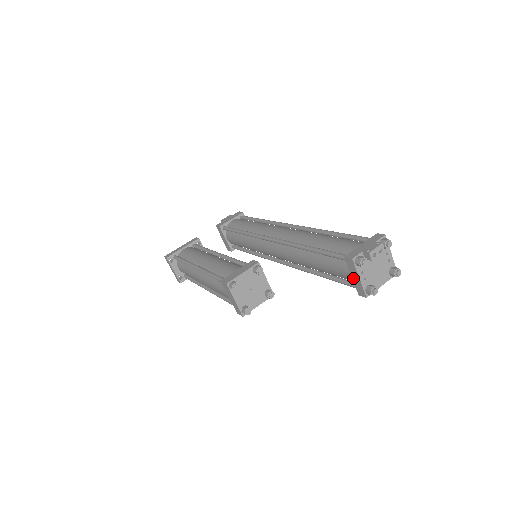
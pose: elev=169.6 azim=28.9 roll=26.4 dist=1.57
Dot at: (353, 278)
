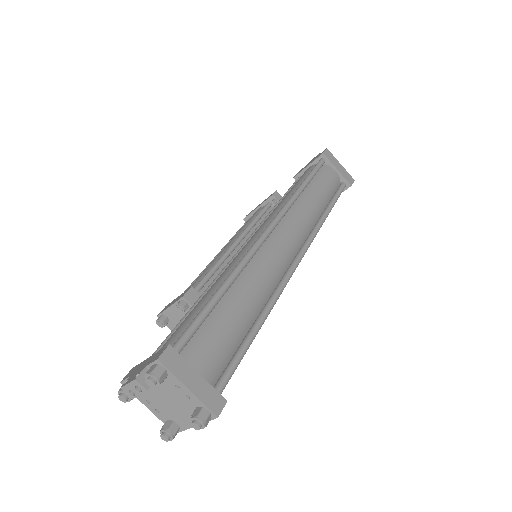
Dot at: occluded
